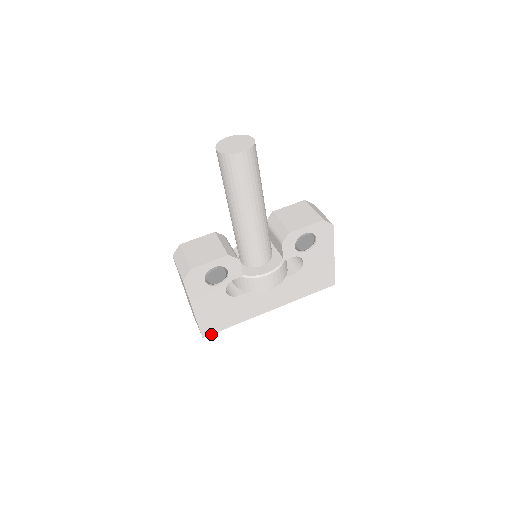
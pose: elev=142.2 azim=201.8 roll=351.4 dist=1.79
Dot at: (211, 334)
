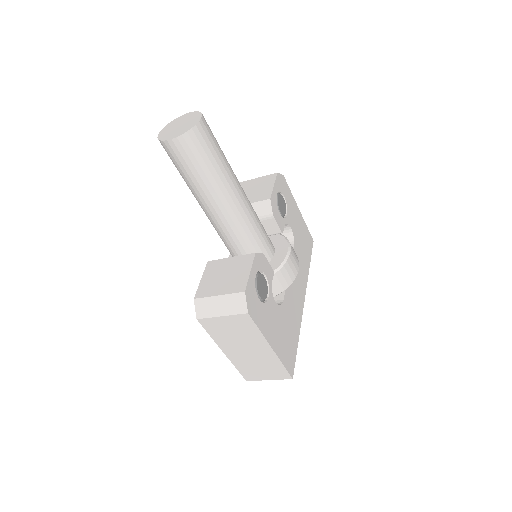
Dot at: occluded
